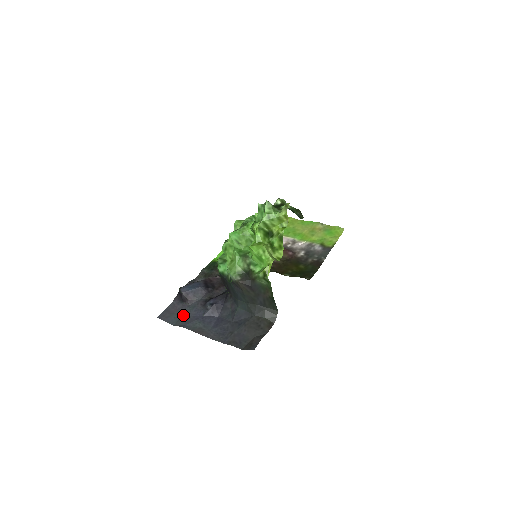
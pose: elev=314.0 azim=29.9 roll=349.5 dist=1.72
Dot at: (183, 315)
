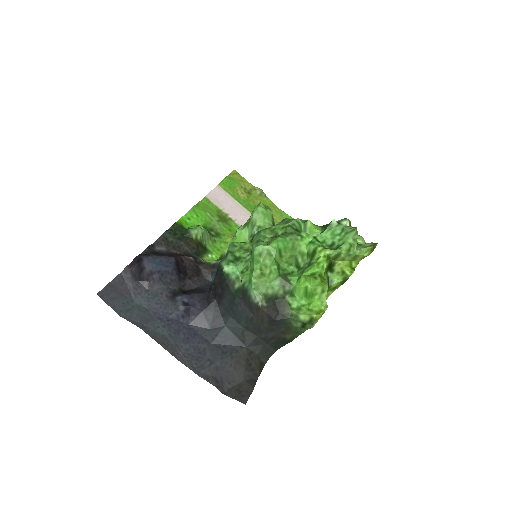
Dot at: (137, 303)
